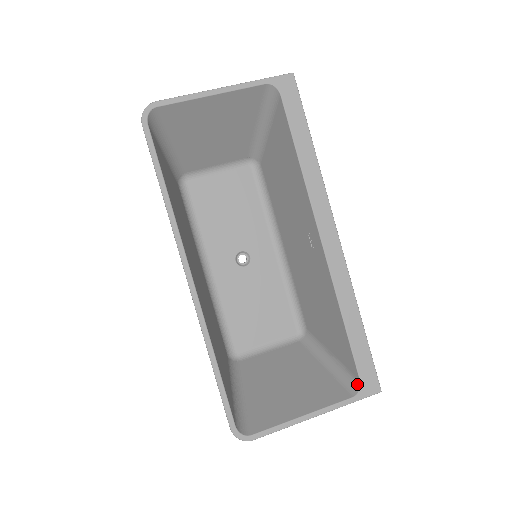
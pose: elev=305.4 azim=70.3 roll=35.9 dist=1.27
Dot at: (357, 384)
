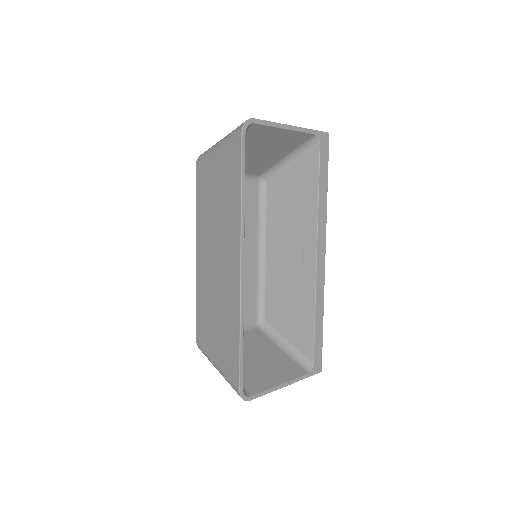
Dot at: (310, 365)
